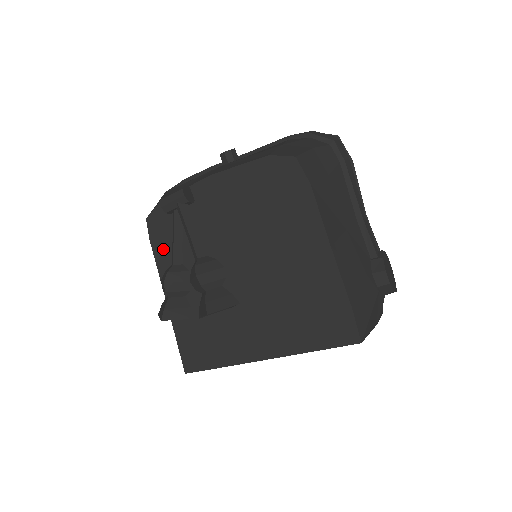
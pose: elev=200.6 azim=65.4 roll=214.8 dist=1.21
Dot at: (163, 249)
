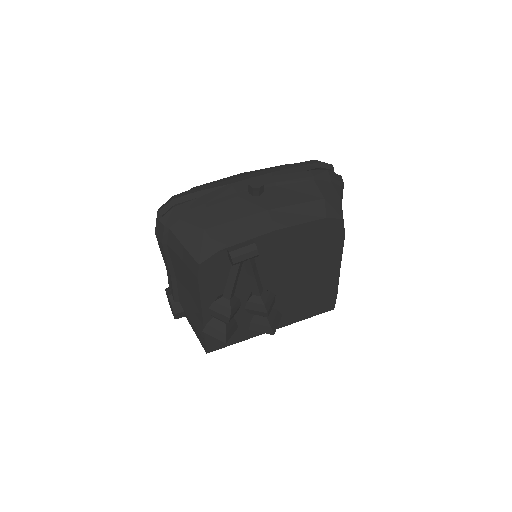
Dot at: (211, 284)
